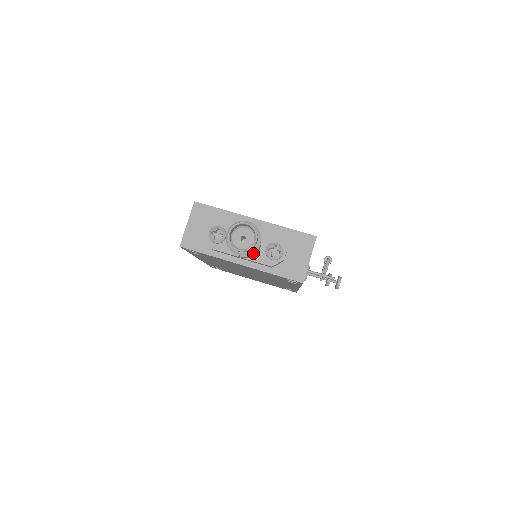
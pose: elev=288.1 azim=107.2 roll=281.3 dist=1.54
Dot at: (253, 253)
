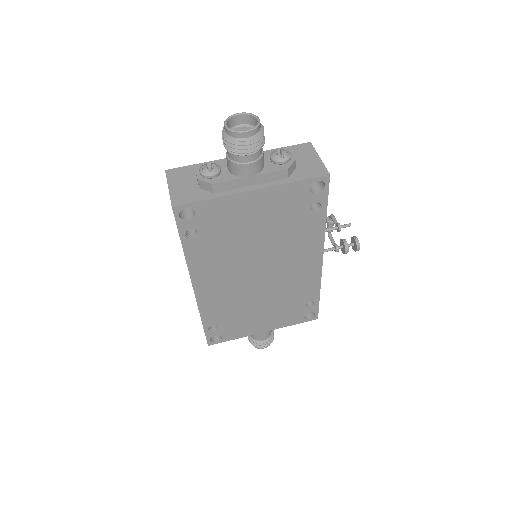
Dot at: (262, 145)
